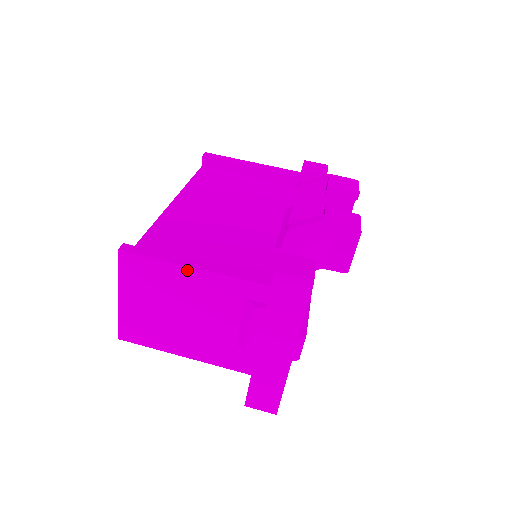
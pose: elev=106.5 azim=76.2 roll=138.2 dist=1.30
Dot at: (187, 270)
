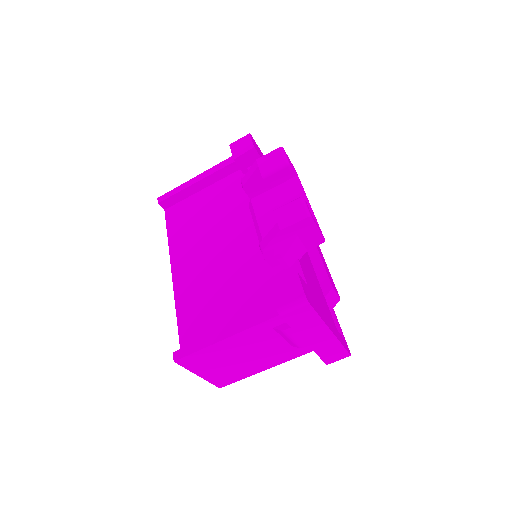
Dot at: (224, 342)
